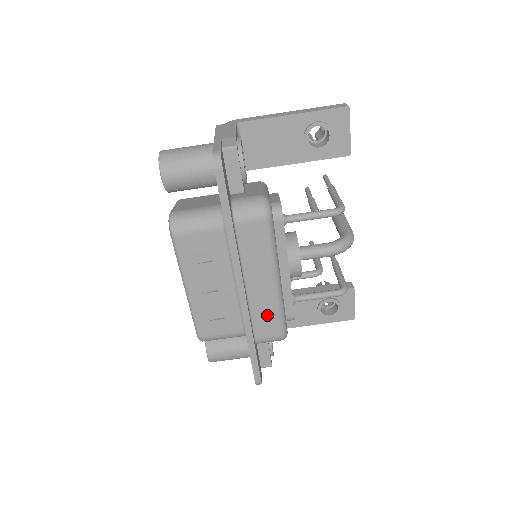
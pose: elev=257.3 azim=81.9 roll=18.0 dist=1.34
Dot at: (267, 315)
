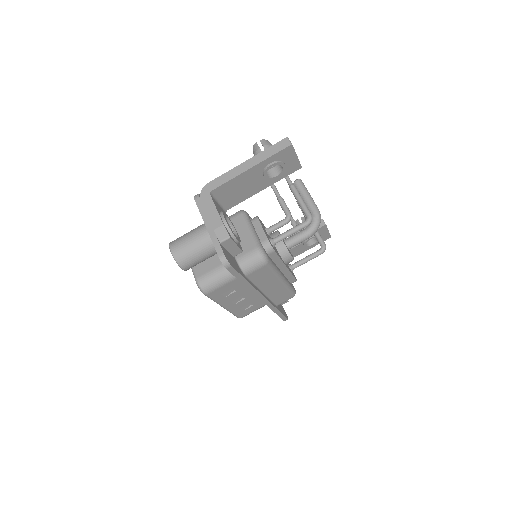
Dot at: (281, 295)
